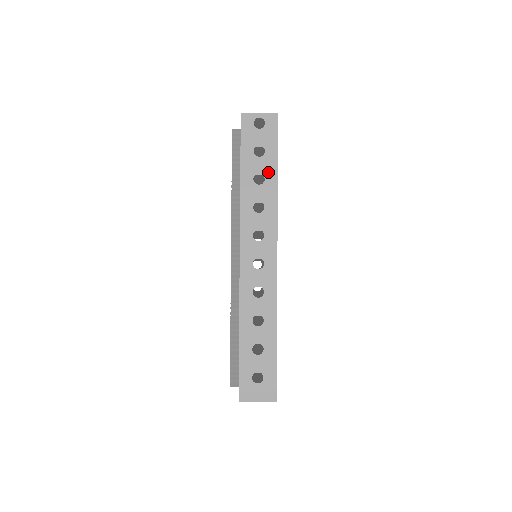
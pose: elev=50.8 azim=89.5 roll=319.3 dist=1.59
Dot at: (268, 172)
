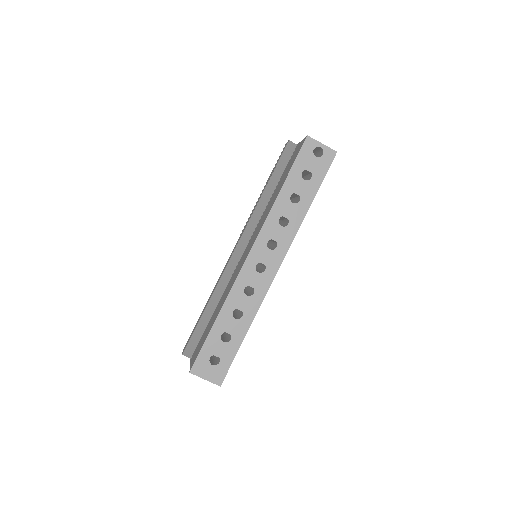
Dot at: (305, 196)
